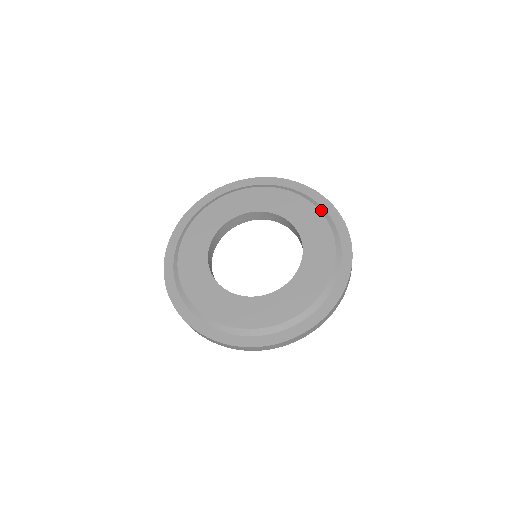
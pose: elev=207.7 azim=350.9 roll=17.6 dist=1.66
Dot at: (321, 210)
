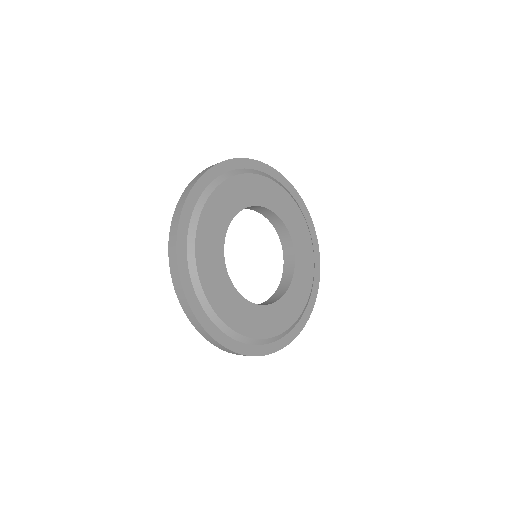
Dot at: (260, 174)
